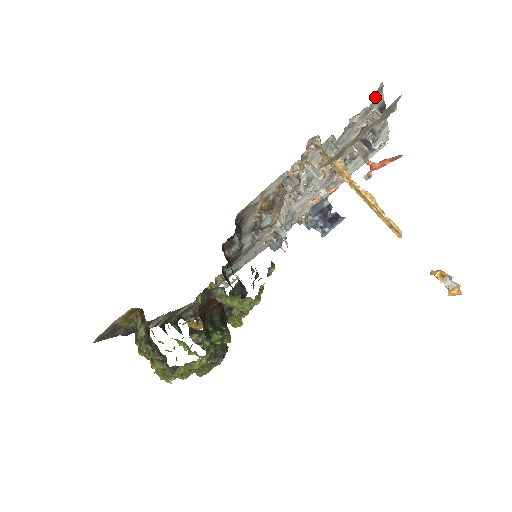
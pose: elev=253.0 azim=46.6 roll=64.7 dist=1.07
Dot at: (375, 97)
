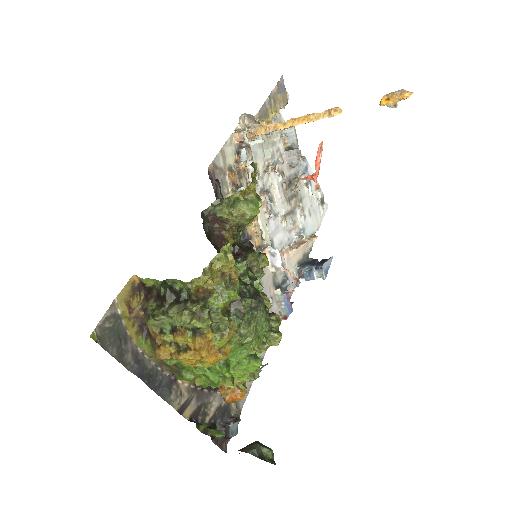
Dot at: occluded
